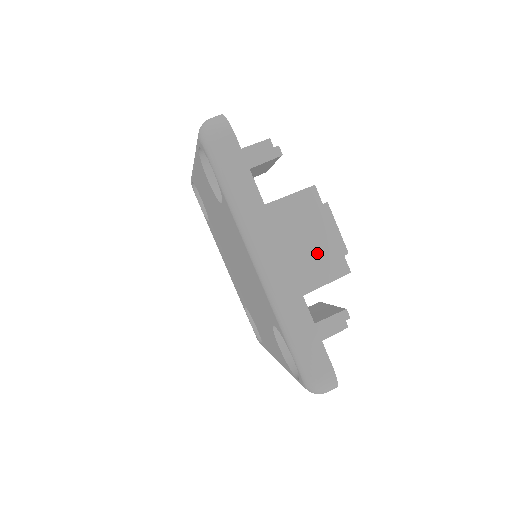
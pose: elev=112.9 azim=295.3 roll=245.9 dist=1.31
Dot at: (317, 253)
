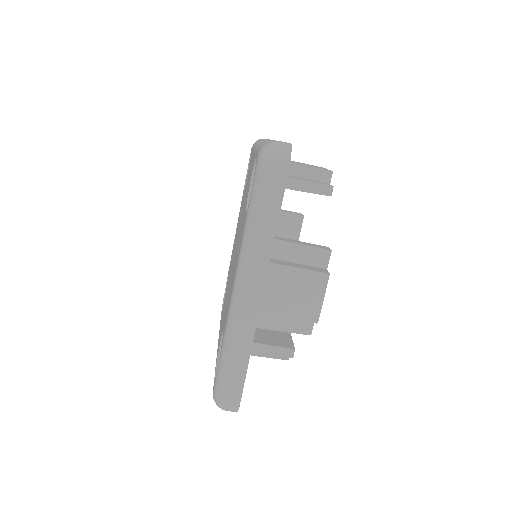
Dot at: occluded
